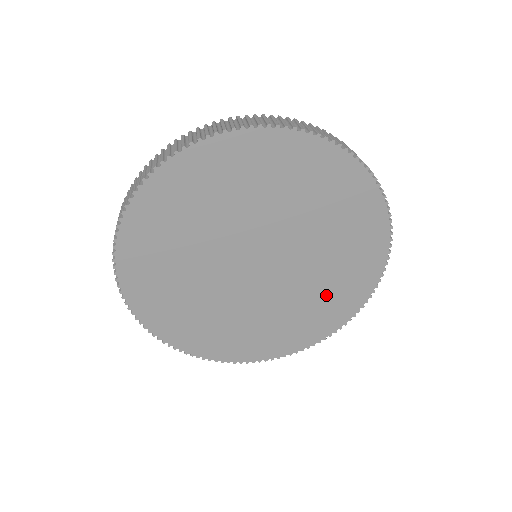
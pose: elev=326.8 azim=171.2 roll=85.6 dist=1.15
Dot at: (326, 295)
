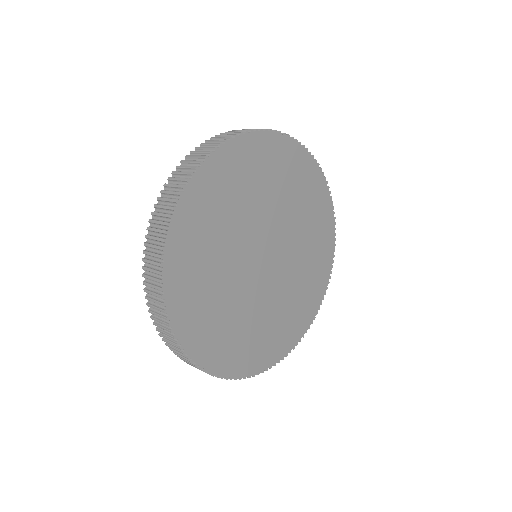
Dot at: (291, 310)
